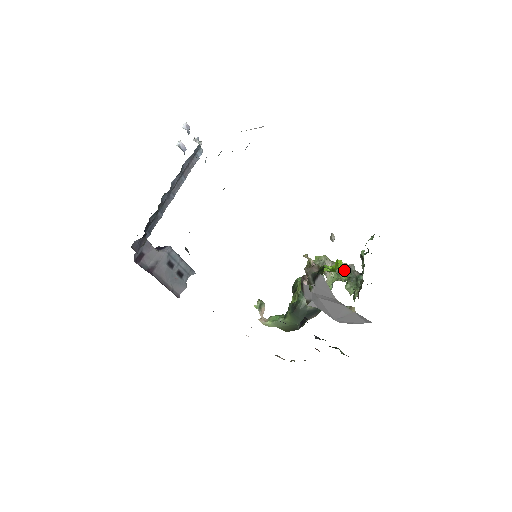
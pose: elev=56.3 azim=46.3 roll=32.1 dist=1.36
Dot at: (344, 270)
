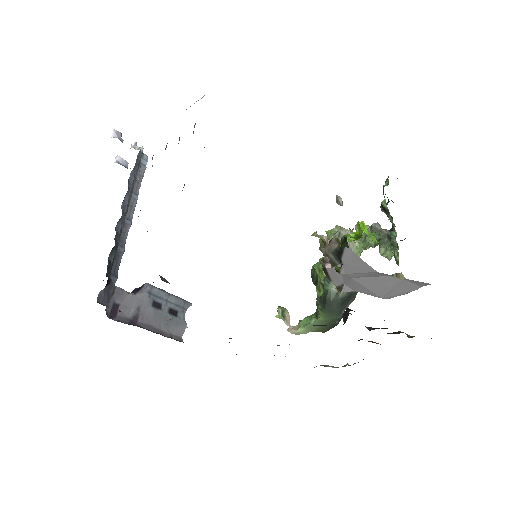
Dot at: occluded
